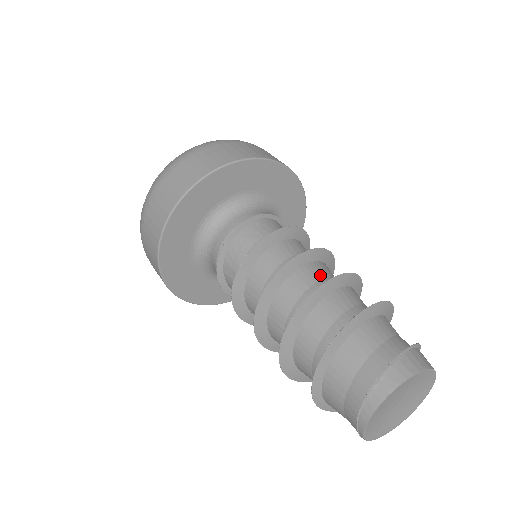
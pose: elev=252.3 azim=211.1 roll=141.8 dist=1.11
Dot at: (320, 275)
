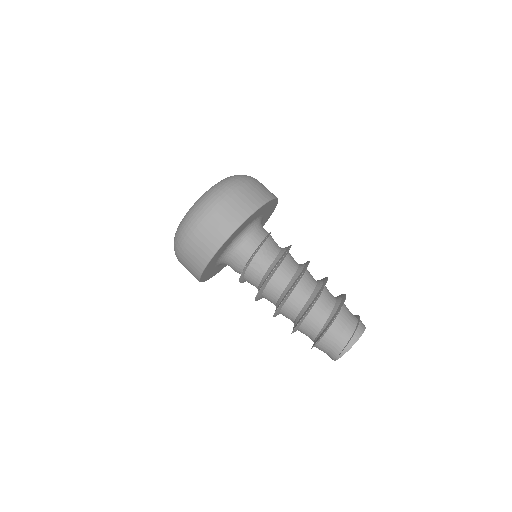
Dot at: (312, 276)
